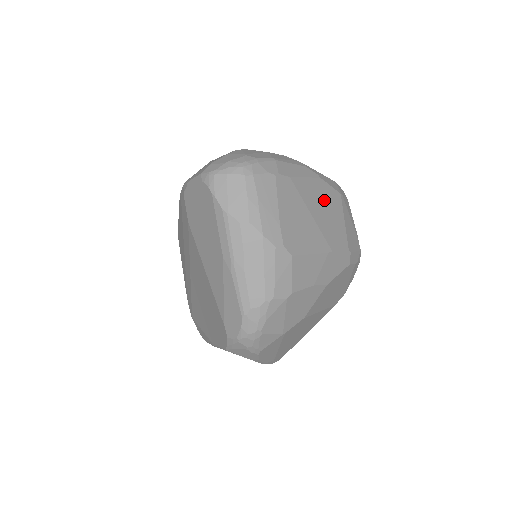
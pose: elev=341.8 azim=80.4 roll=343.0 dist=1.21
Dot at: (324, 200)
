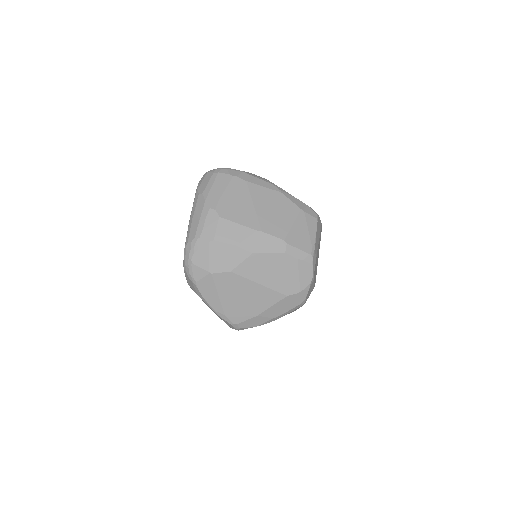
Dot at: (276, 204)
